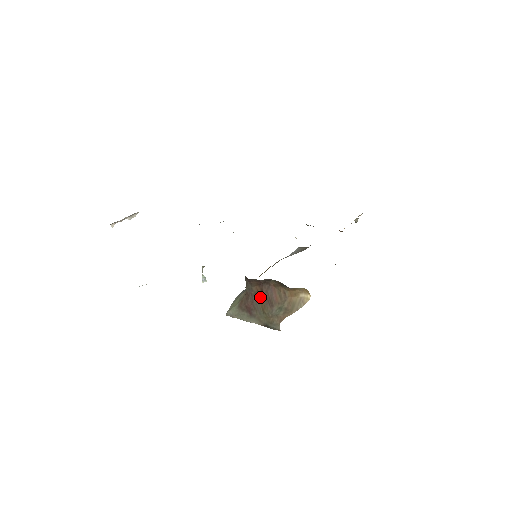
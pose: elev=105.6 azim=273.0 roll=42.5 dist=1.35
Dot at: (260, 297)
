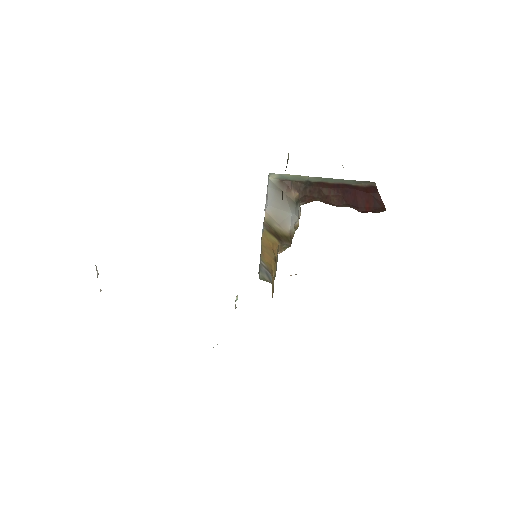
Dot at: occluded
